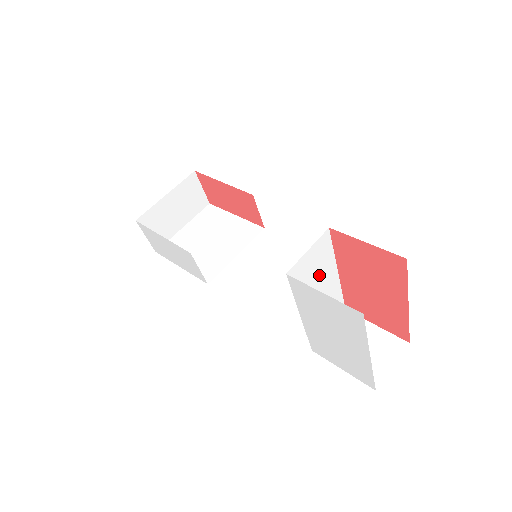
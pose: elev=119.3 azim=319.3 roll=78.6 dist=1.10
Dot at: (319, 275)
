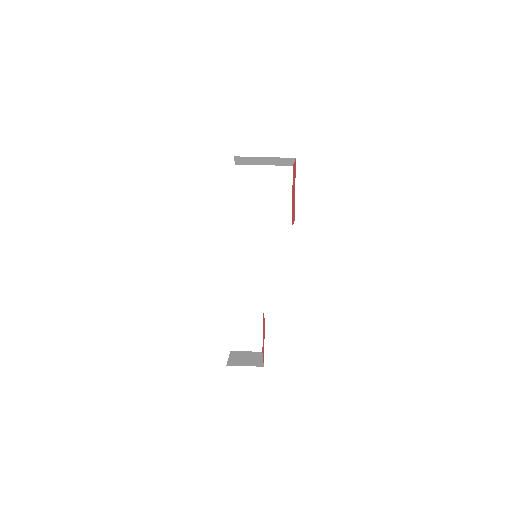
Dot at: occluded
